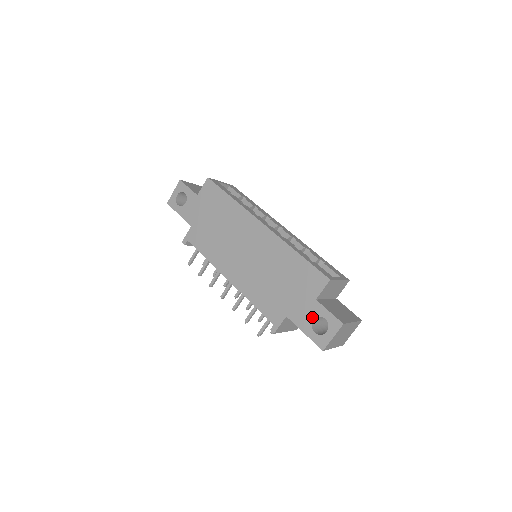
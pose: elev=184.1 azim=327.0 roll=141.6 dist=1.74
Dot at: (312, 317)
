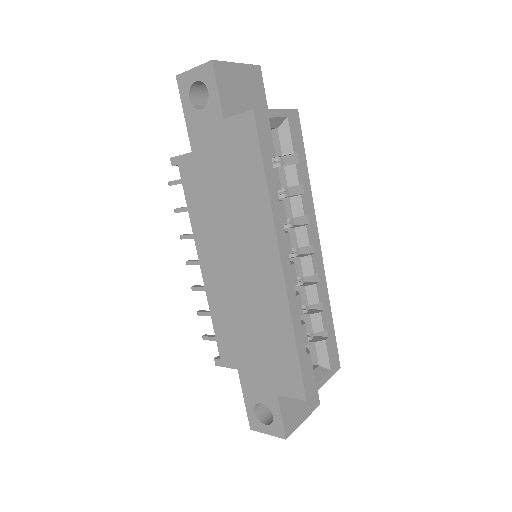
Dot at: (262, 401)
